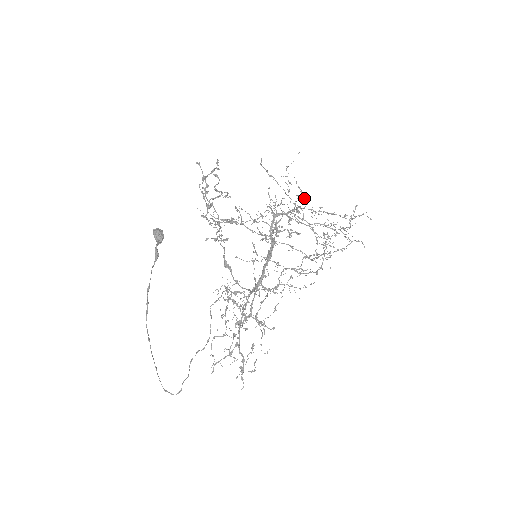
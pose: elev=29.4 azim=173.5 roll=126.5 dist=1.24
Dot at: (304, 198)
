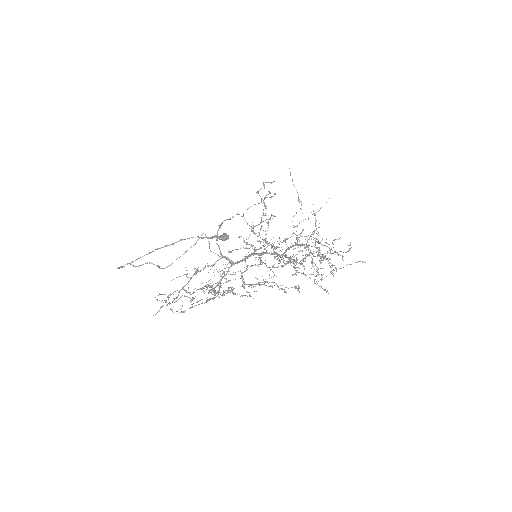
Dot at: (315, 226)
